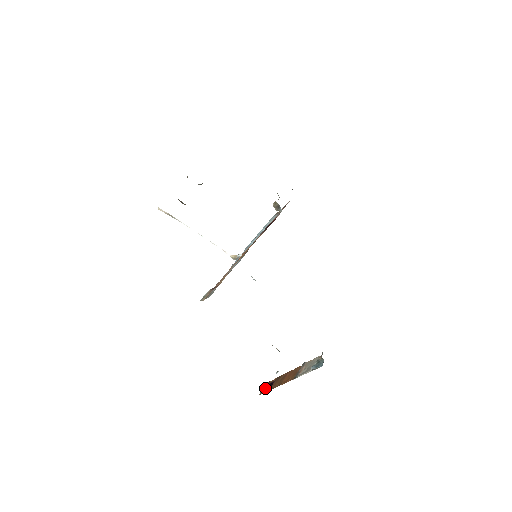
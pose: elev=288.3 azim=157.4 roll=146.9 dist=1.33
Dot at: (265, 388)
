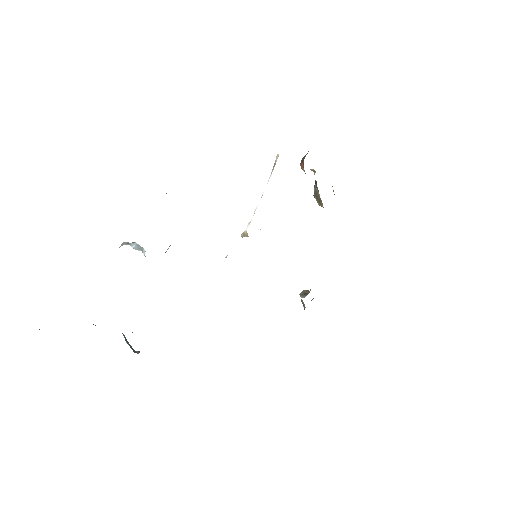
Dot at: occluded
